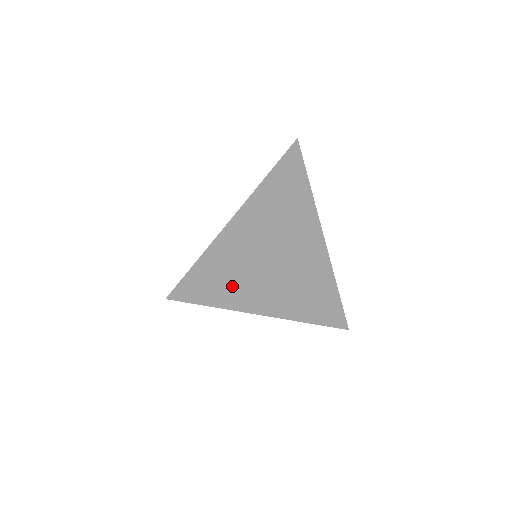
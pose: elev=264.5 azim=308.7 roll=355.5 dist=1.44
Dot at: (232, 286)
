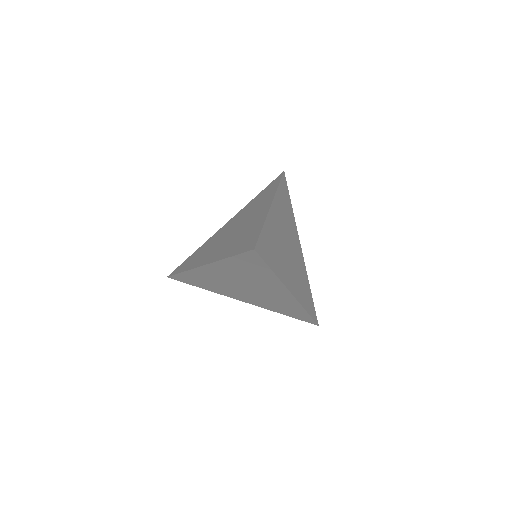
Dot at: (277, 259)
